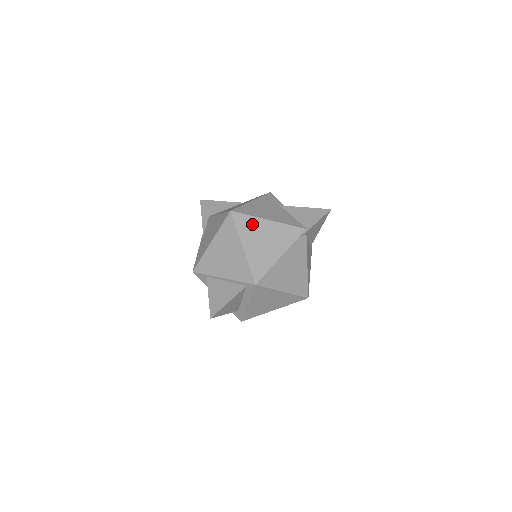
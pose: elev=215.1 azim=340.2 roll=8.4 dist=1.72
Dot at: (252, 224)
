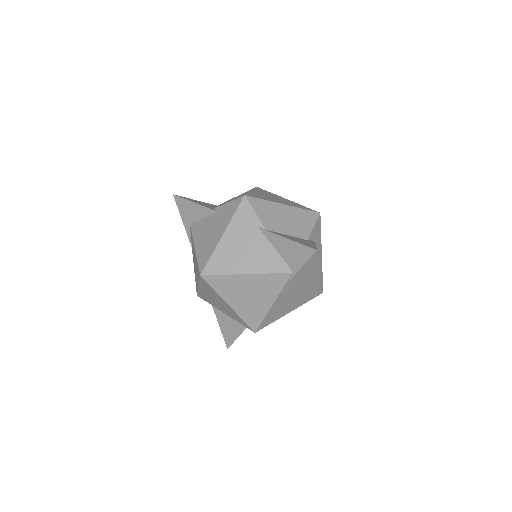
Dot at: (229, 283)
